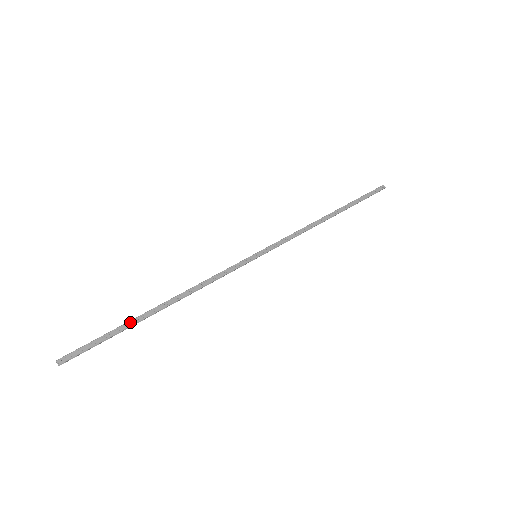
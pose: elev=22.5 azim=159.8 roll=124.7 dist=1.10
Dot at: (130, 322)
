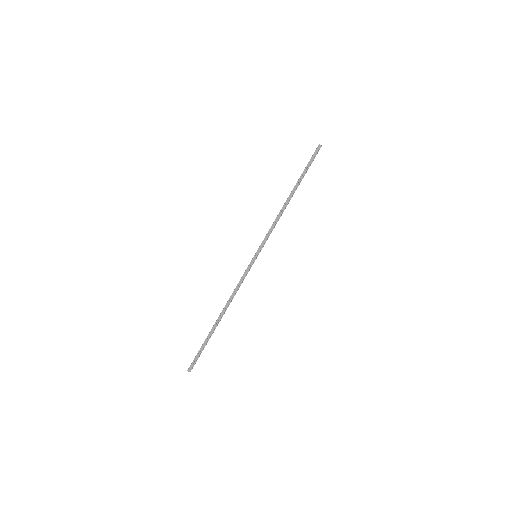
Dot at: (209, 334)
